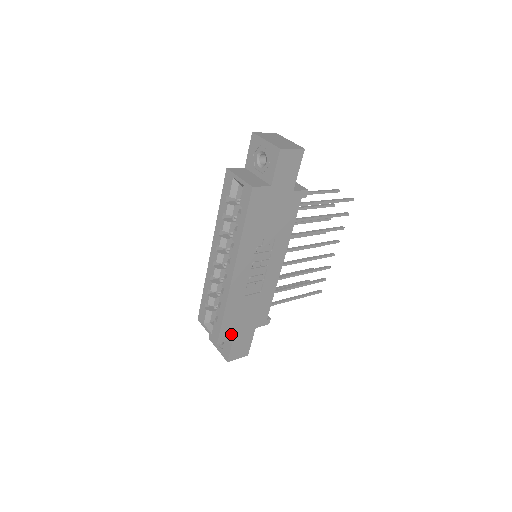
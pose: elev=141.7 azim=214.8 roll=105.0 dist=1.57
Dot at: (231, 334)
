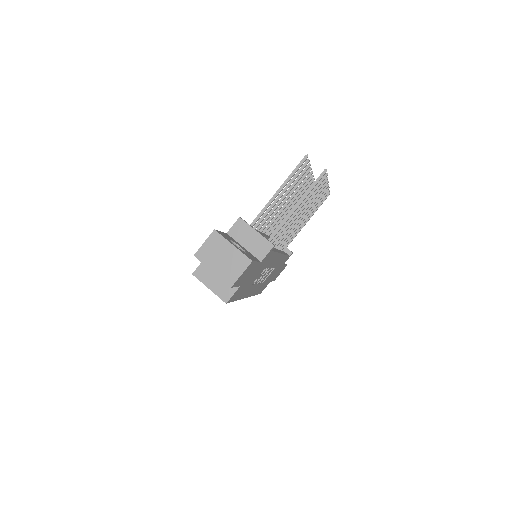
Dot at: (267, 284)
